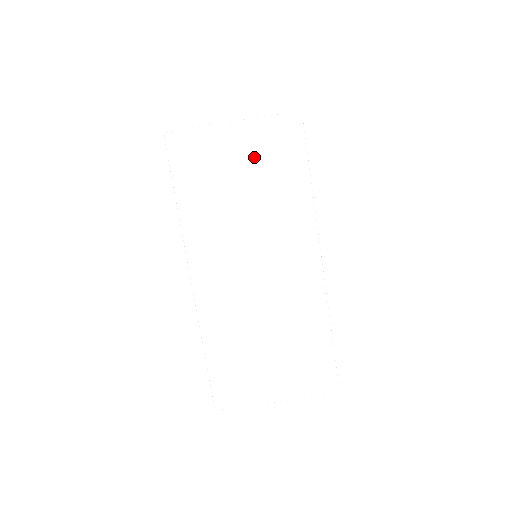
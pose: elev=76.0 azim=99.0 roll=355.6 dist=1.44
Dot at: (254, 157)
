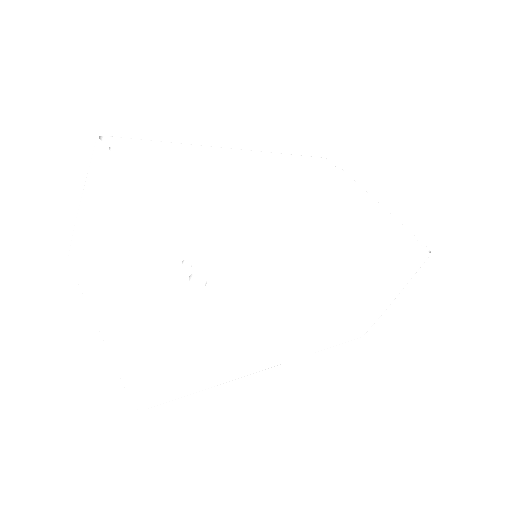
Dot at: (213, 335)
